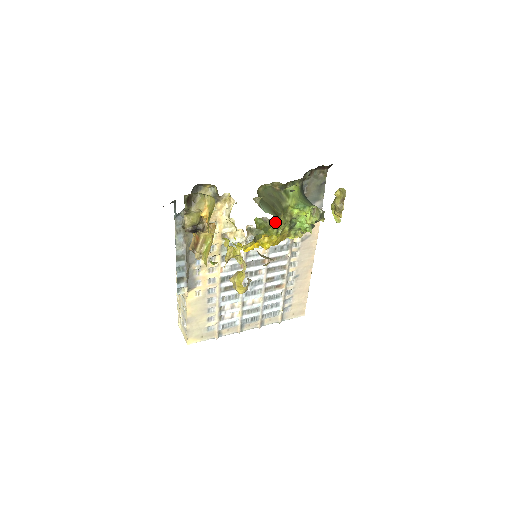
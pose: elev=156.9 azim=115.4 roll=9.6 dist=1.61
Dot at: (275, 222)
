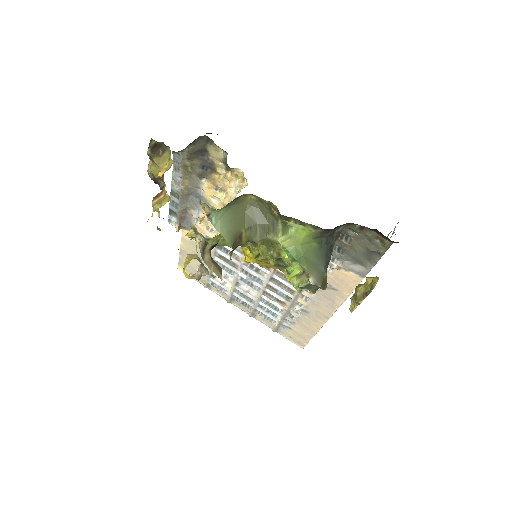
Dot at: occluded
